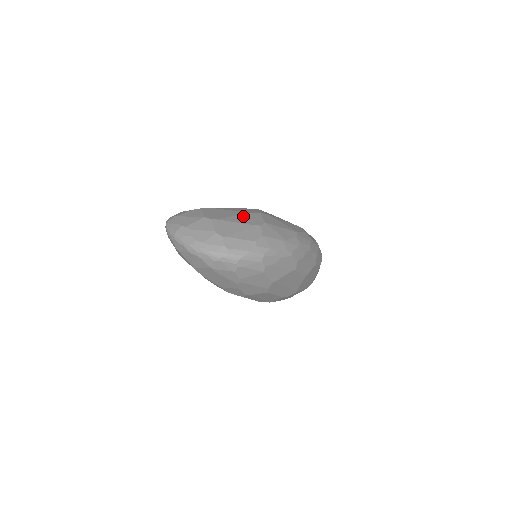
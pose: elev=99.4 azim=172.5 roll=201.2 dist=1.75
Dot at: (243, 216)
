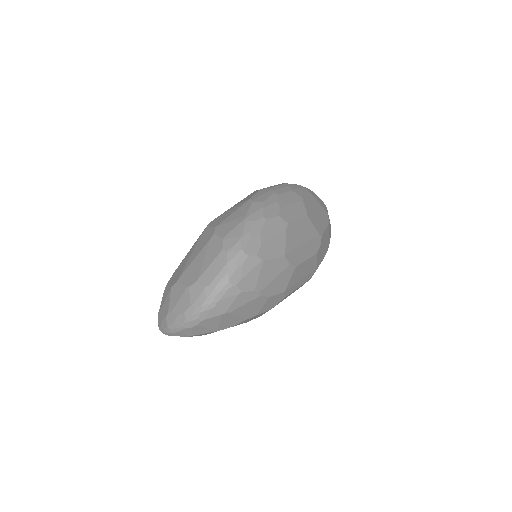
Dot at: (196, 246)
